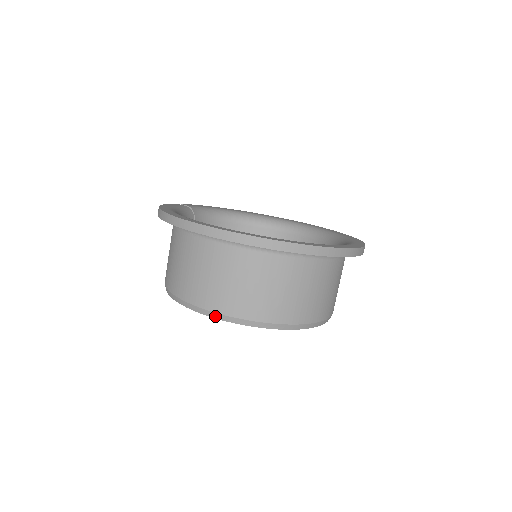
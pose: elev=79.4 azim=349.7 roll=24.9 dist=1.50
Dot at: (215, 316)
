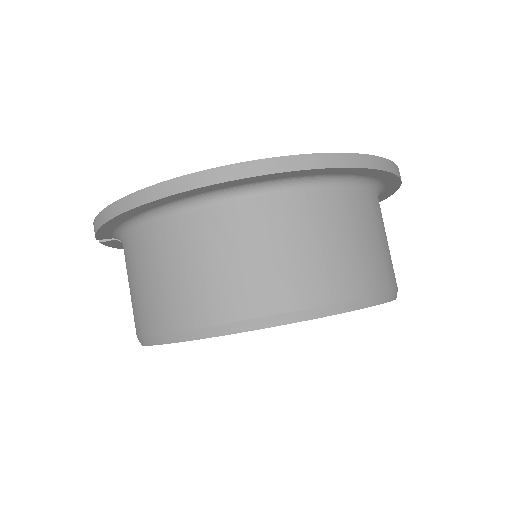
Dot at: (317, 314)
